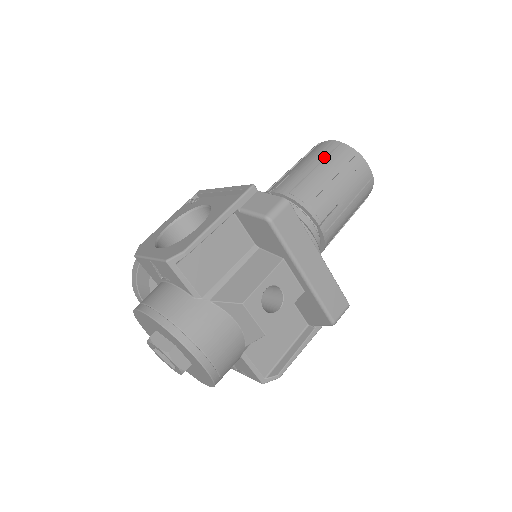
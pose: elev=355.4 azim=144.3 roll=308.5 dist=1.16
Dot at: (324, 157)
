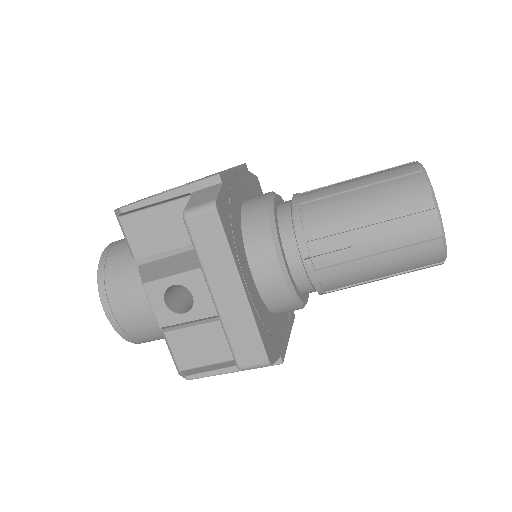
Dot at: (379, 180)
